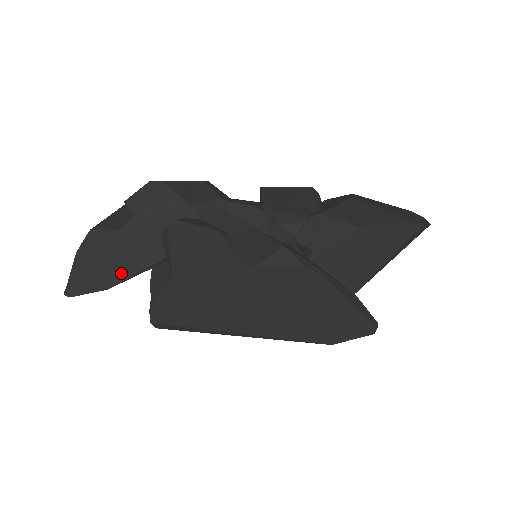
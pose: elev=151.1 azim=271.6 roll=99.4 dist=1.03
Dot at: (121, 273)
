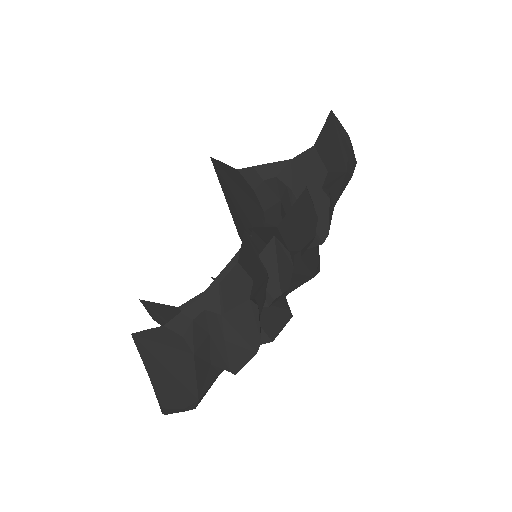
Dot at: occluded
